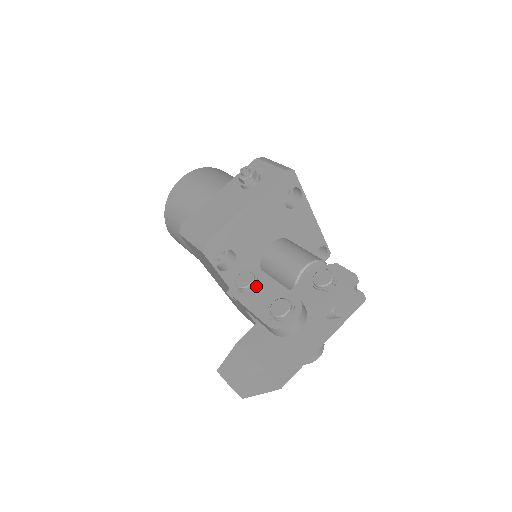
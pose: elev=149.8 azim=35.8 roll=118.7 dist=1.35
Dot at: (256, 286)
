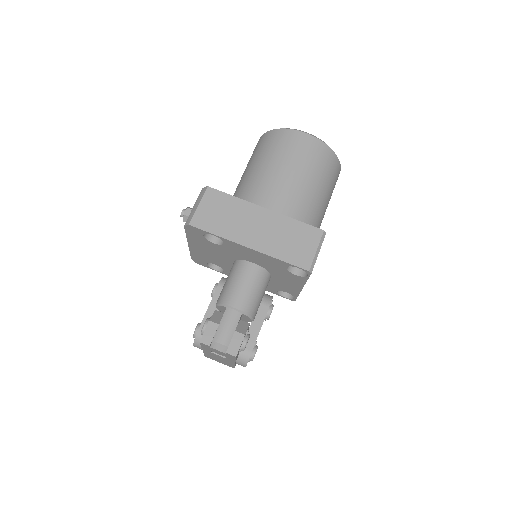
Dot at: occluded
